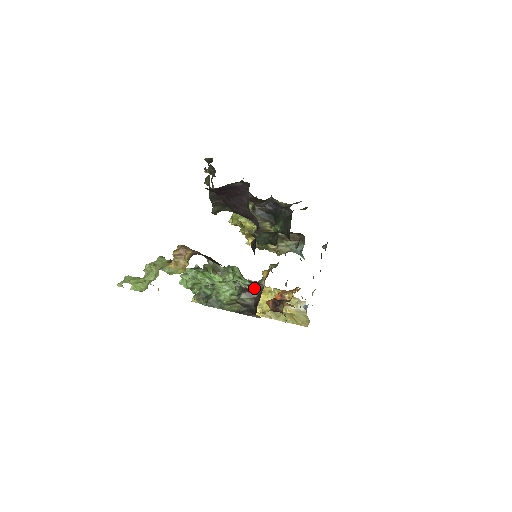
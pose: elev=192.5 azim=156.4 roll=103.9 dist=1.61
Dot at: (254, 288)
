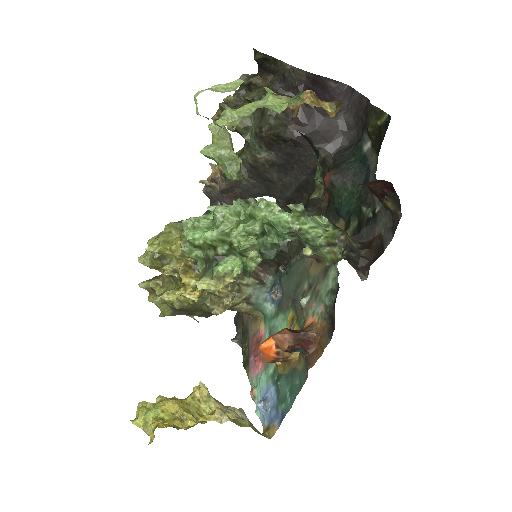
Dot at: occluded
